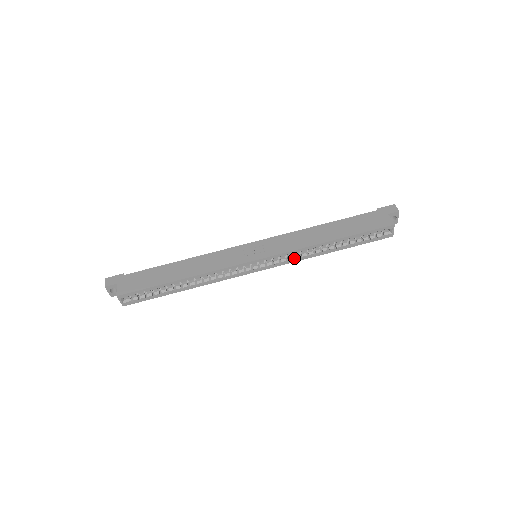
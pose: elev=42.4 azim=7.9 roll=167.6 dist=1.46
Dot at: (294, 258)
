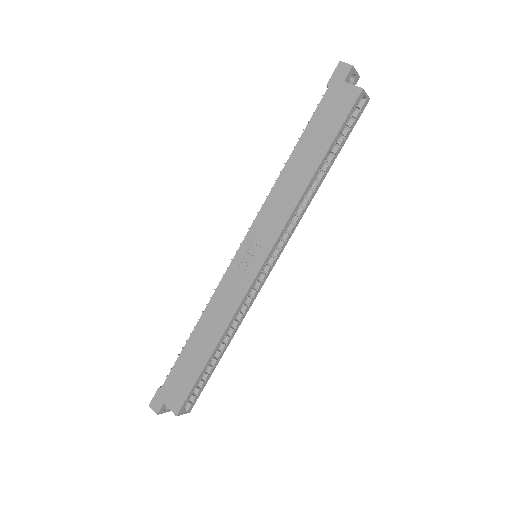
Dot at: (293, 223)
